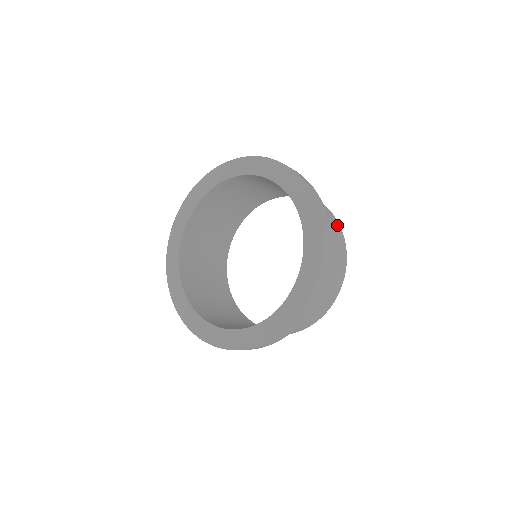
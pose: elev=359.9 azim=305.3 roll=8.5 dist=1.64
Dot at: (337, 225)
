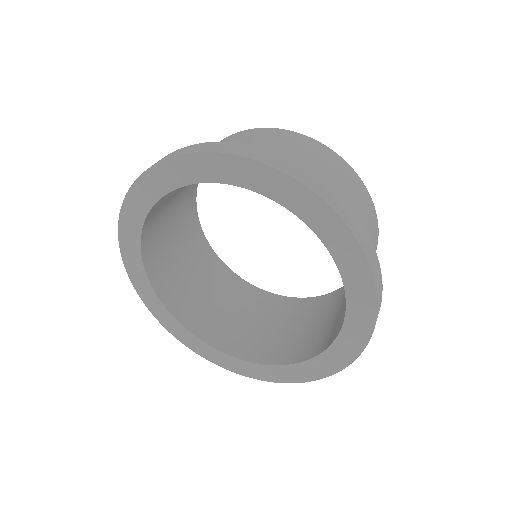
Dot at: (351, 174)
